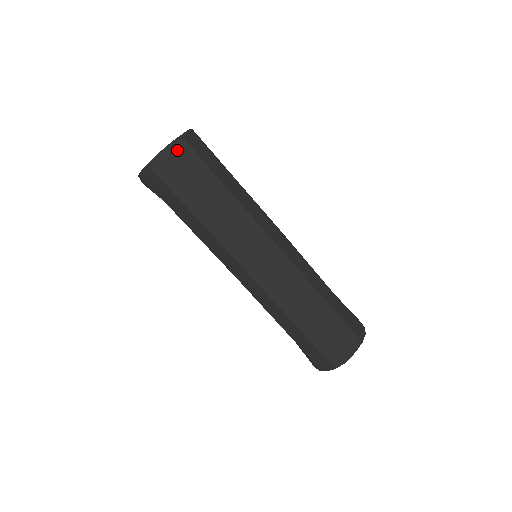
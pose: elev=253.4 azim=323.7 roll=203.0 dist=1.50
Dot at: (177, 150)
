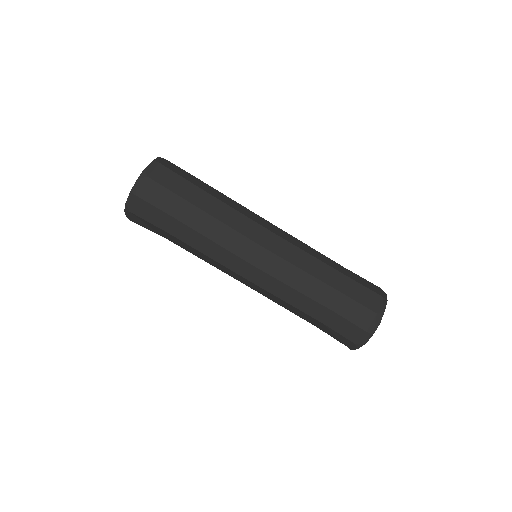
Dot at: (154, 171)
